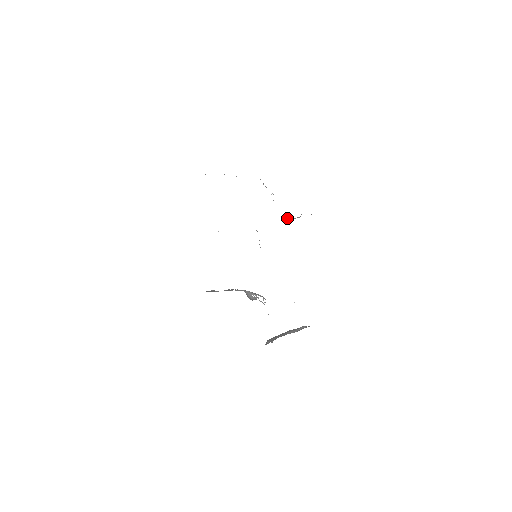
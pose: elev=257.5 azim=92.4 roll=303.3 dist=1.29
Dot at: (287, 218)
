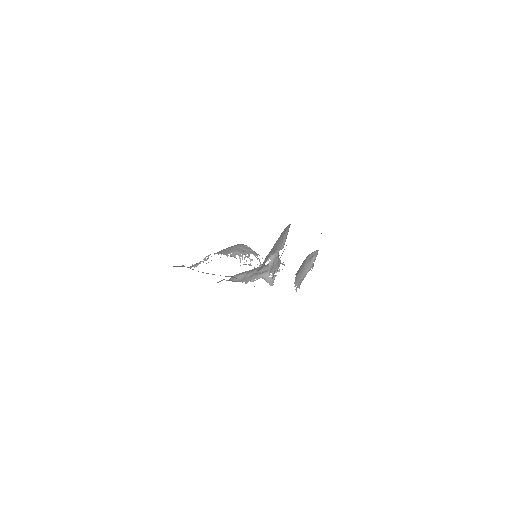
Dot at: occluded
